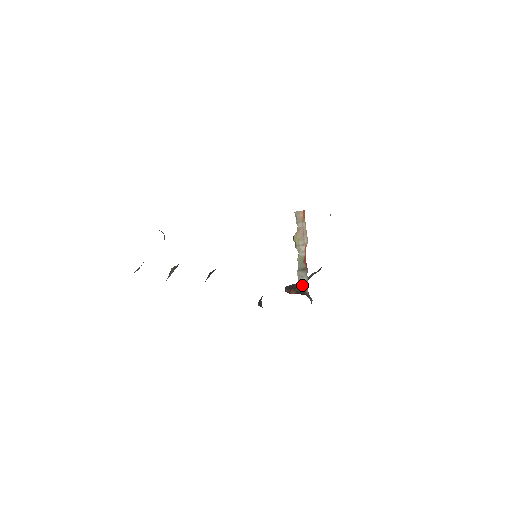
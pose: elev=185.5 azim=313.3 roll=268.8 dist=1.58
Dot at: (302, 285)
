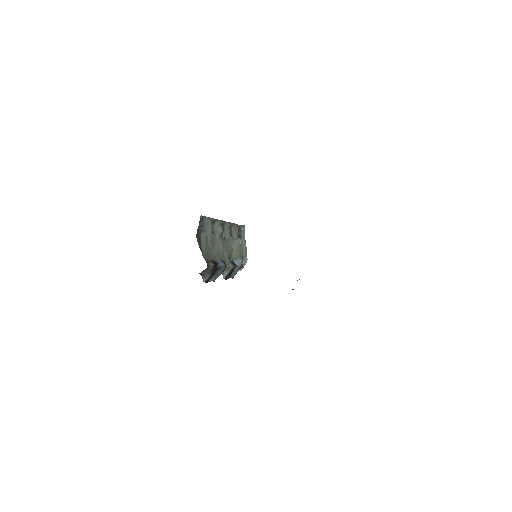
Dot at: occluded
